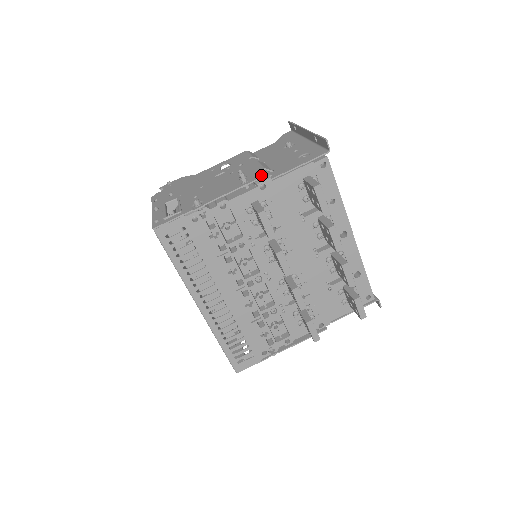
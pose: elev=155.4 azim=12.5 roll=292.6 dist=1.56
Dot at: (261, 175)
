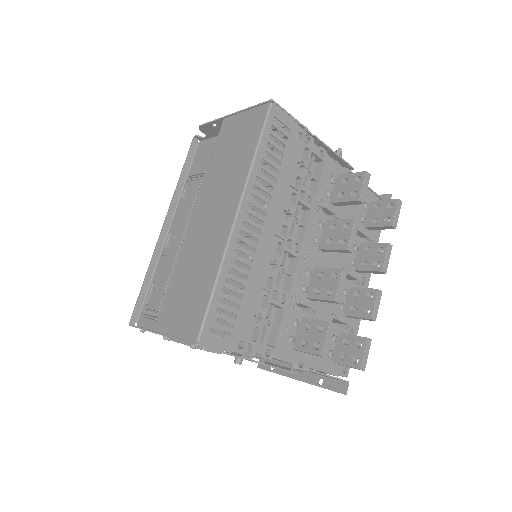
Dot at: (350, 168)
